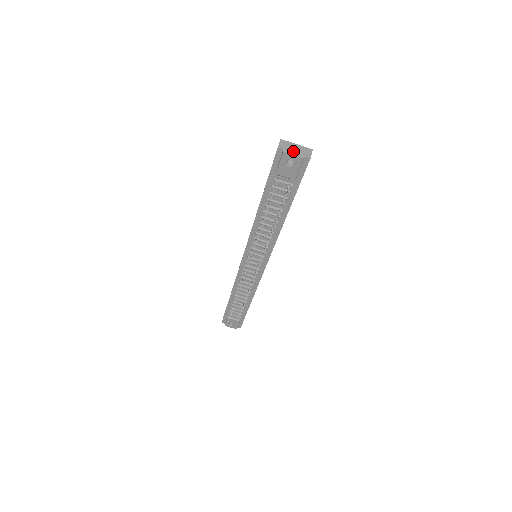
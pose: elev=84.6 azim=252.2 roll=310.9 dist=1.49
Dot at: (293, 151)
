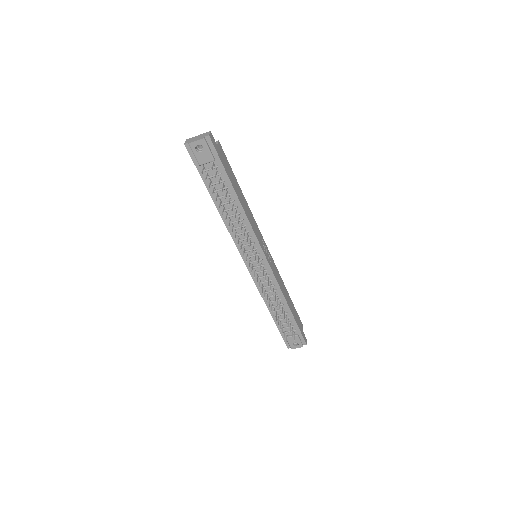
Dot at: (195, 139)
